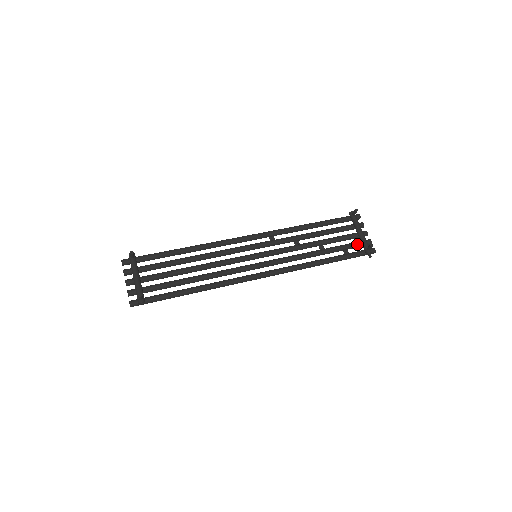
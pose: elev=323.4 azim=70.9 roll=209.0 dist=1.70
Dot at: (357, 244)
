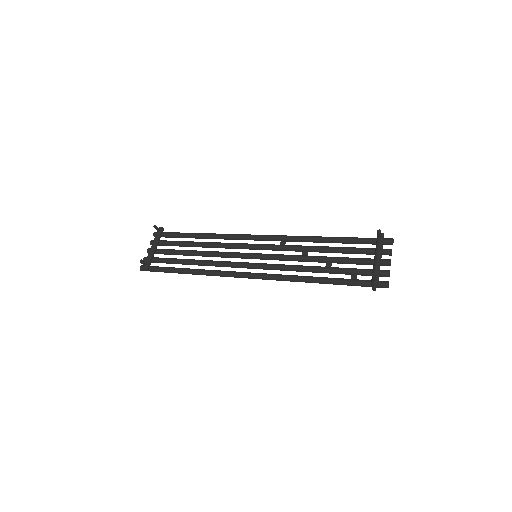
Dot at: (368, 271)
